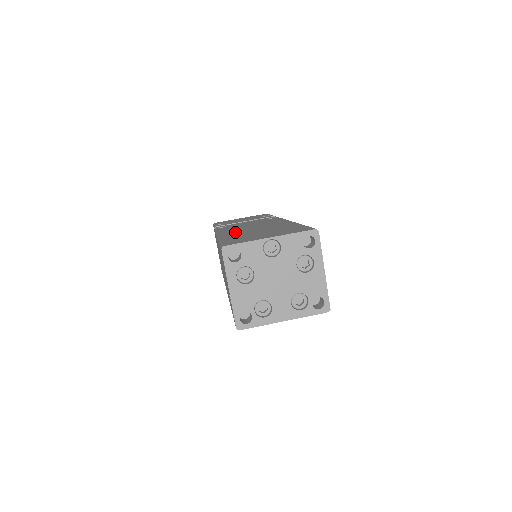
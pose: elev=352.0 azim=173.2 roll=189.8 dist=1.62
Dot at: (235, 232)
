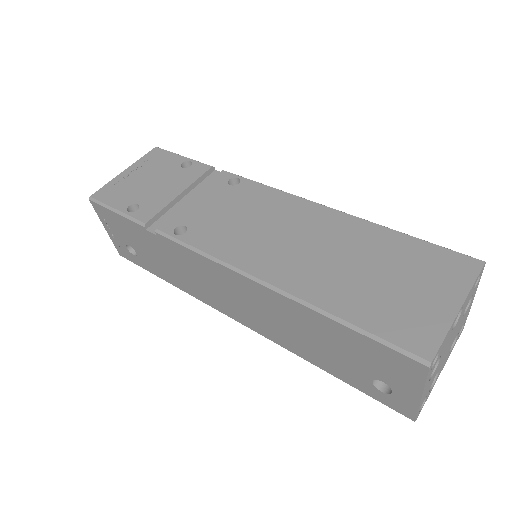
Dot at: (296, 271)
